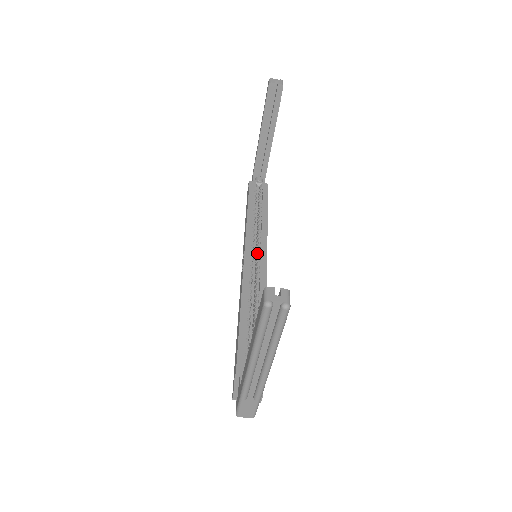
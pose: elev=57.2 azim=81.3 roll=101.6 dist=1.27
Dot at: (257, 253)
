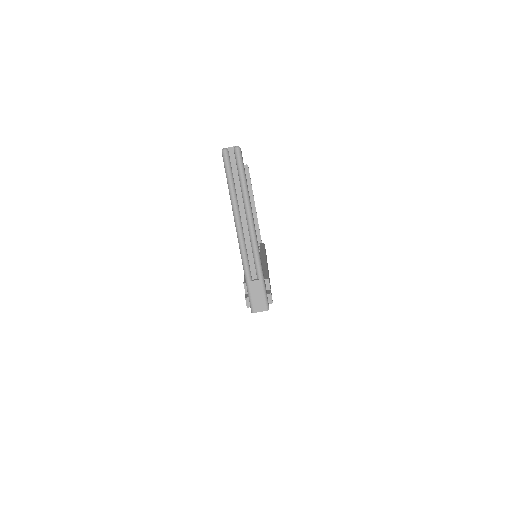
Dot at: occluded
